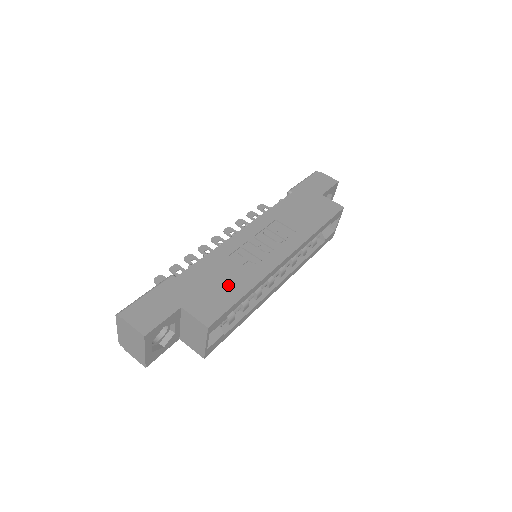
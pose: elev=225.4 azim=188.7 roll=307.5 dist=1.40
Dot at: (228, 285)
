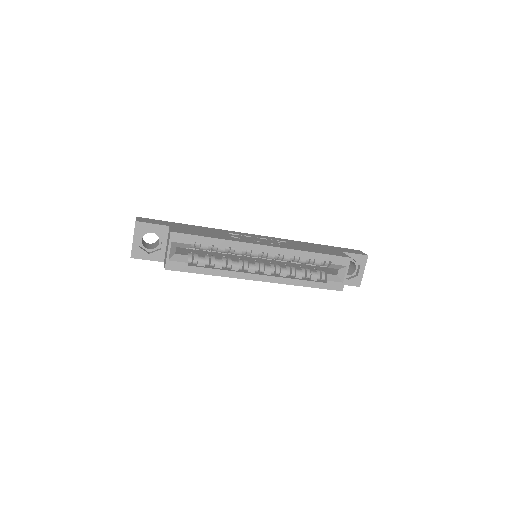
Dot at: (209, 234)
